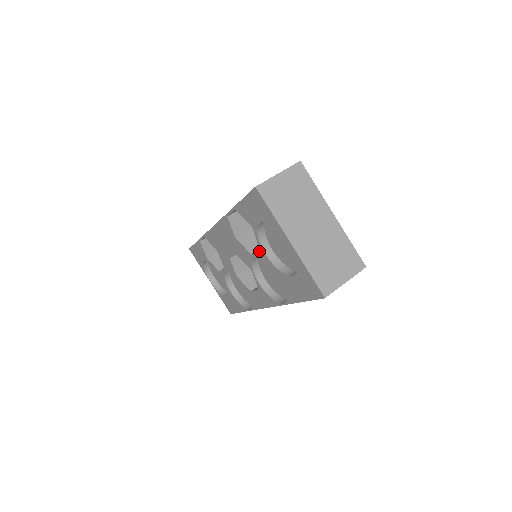
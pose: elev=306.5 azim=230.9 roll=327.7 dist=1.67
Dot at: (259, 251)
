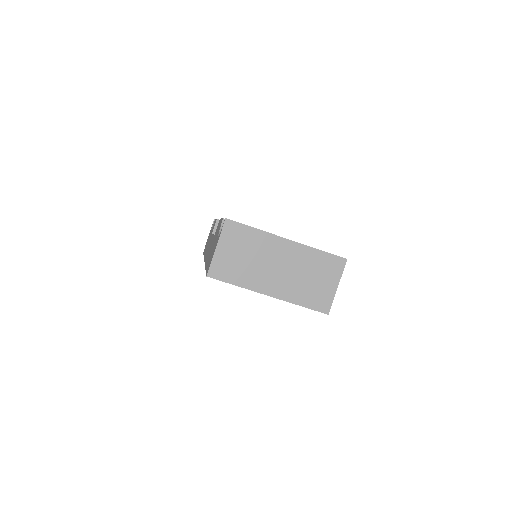
Dot at: occluded
